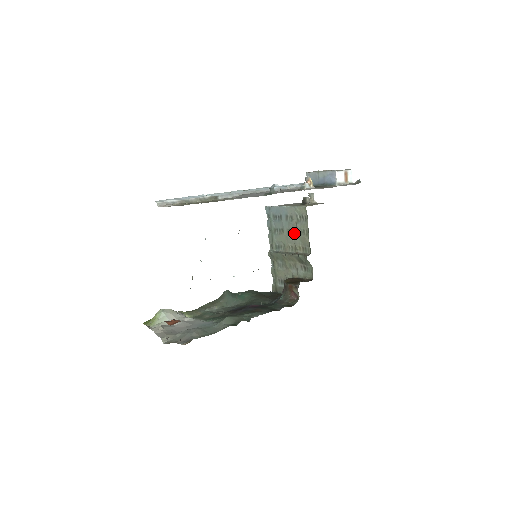
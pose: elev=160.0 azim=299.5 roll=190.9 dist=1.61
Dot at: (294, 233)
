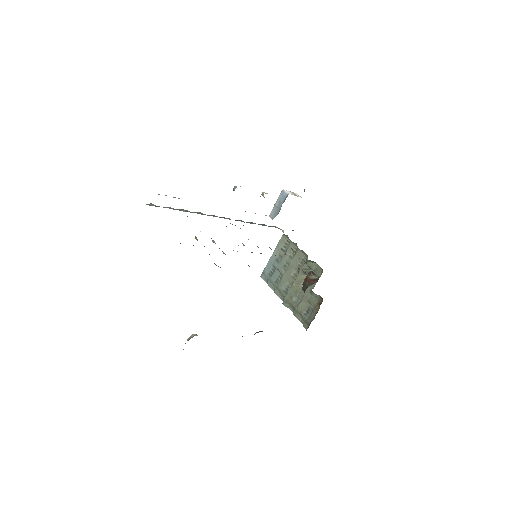
Dot at: (289, 262)
